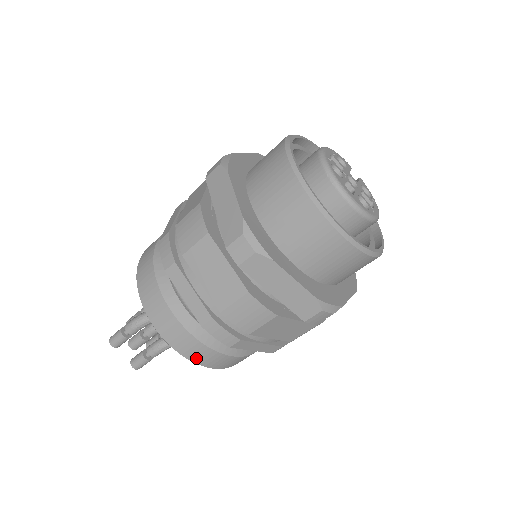
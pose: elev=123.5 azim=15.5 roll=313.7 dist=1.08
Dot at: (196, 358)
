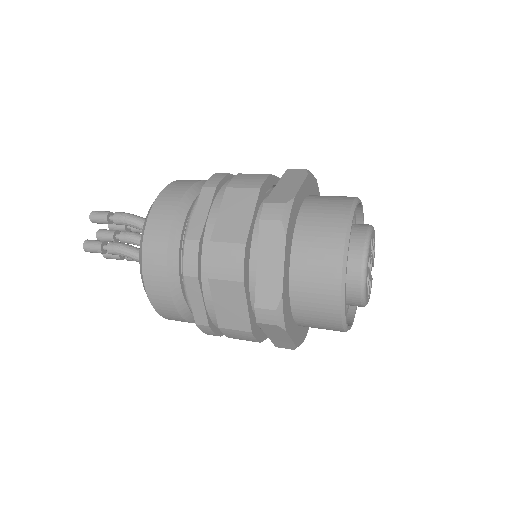
Dot at: (148, 265)
